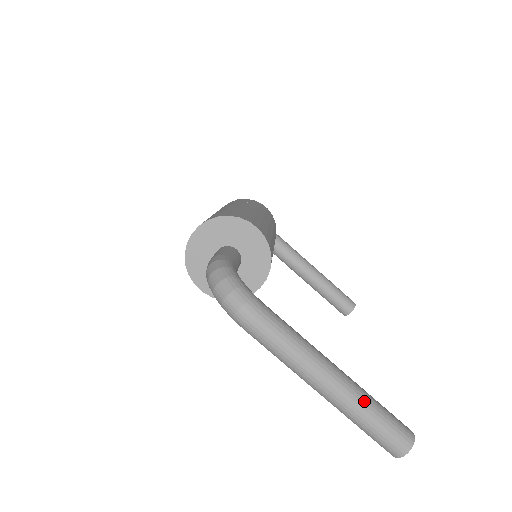
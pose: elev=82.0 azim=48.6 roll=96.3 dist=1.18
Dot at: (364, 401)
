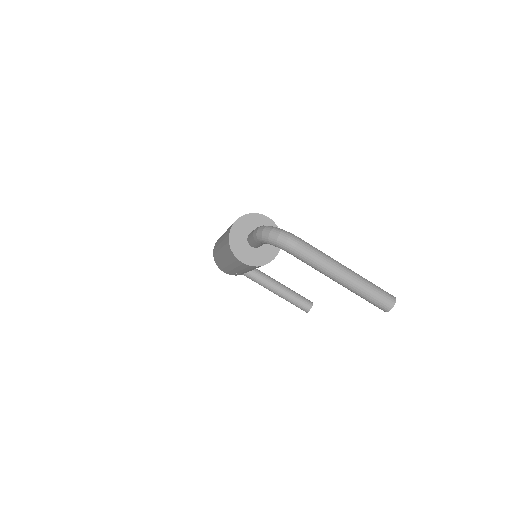
Dot at: (364, 279)
